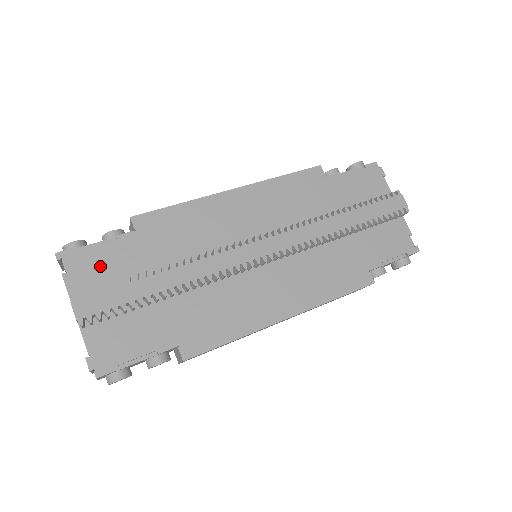
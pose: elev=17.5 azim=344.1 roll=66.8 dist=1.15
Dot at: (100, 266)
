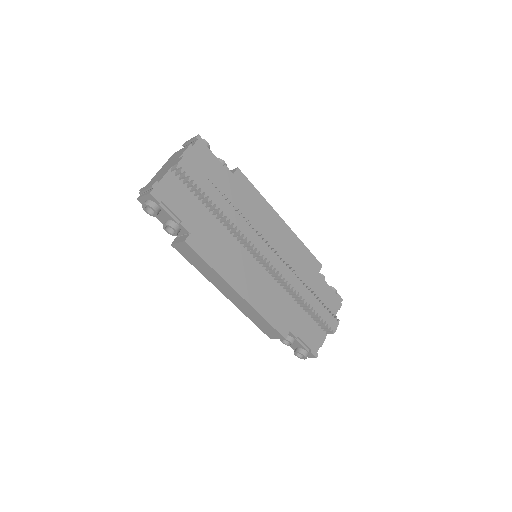
Dot at: (206, 164)
